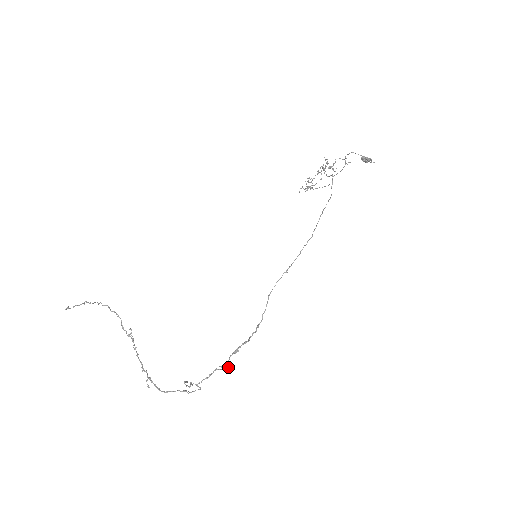
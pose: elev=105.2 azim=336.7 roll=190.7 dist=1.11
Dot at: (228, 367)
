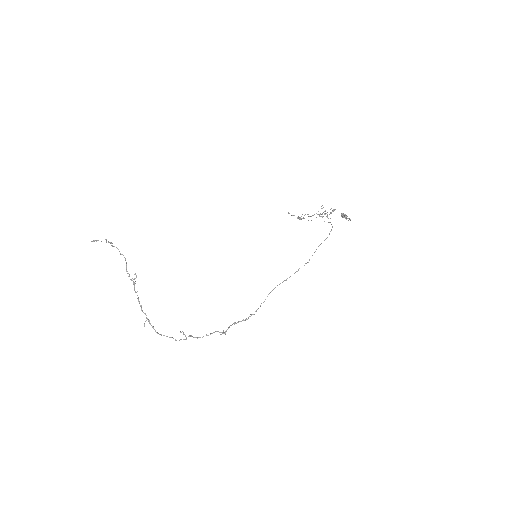
Dot at: occluded
